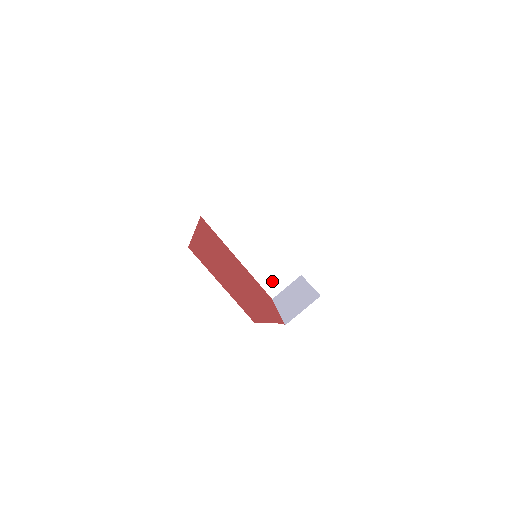
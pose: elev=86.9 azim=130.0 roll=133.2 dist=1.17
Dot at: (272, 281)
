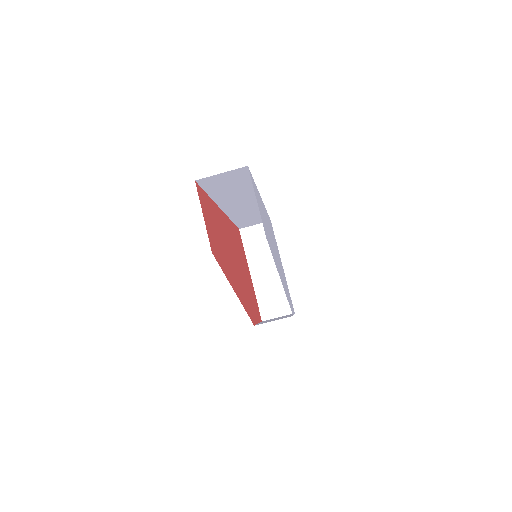
Dot at: (269, 306)
